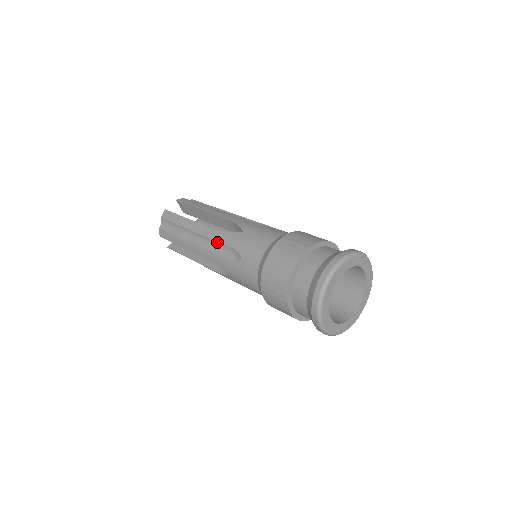
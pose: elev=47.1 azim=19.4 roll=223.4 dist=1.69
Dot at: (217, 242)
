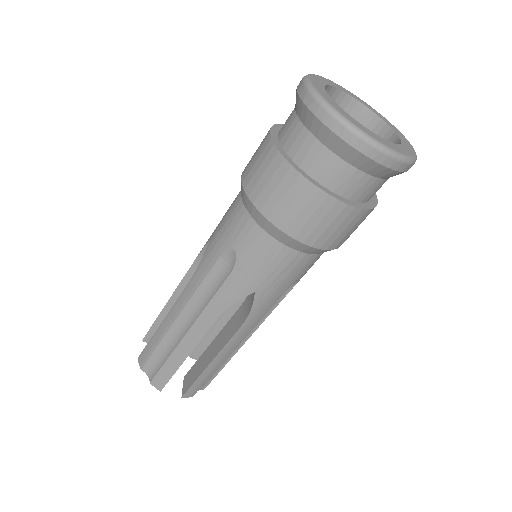
Dot at: (201, 285)
